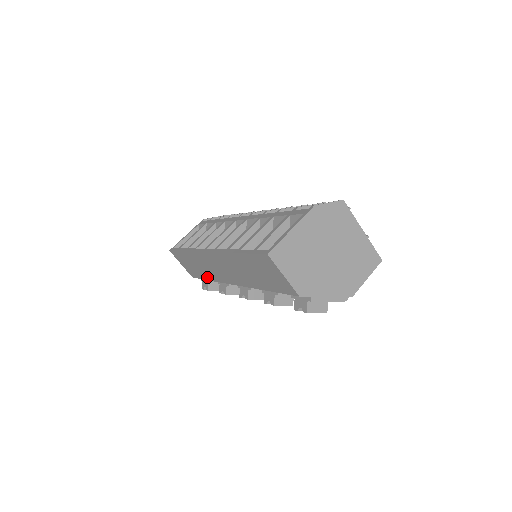
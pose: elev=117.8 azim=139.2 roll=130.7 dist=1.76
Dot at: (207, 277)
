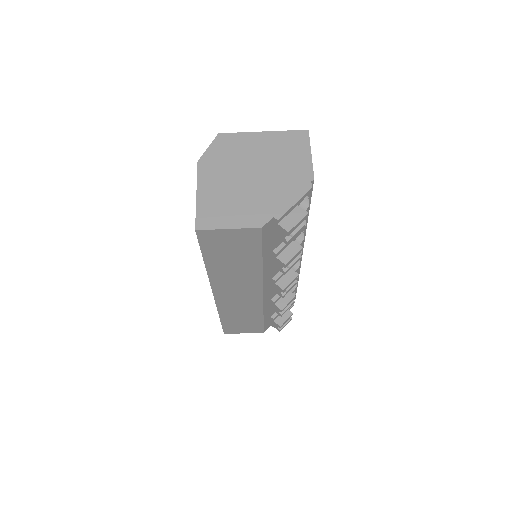
Dot at: (258, 317)
